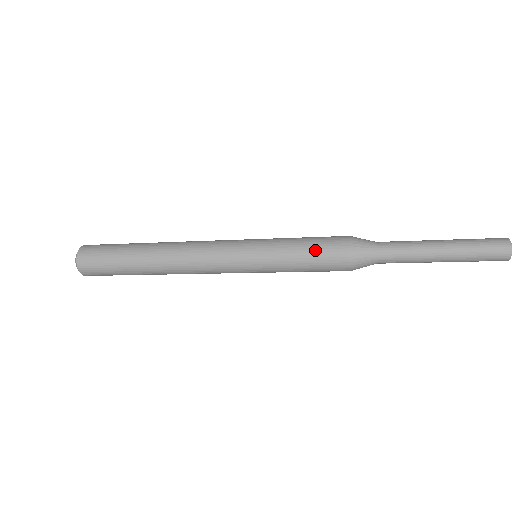
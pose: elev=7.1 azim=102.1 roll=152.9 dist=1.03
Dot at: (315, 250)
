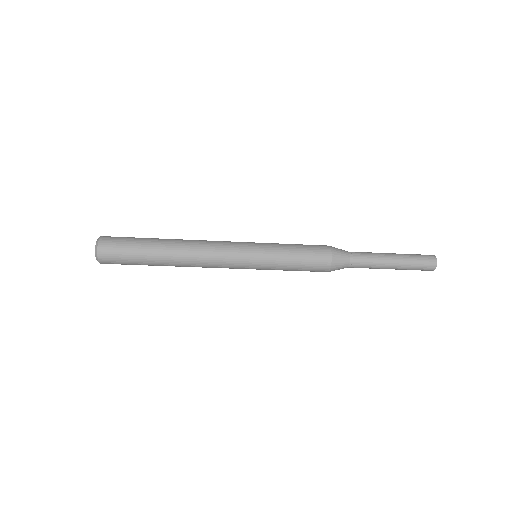
Dot at: (306, 258)
